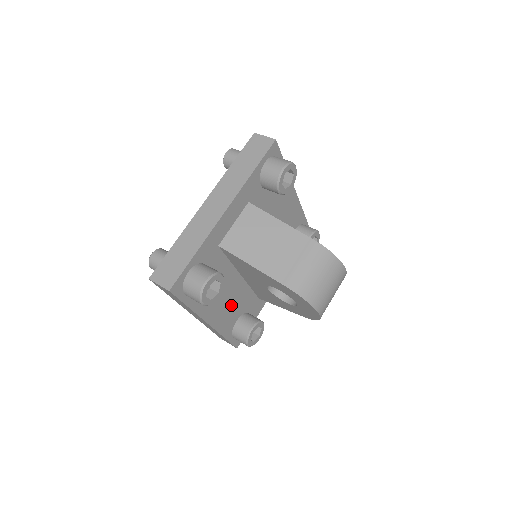
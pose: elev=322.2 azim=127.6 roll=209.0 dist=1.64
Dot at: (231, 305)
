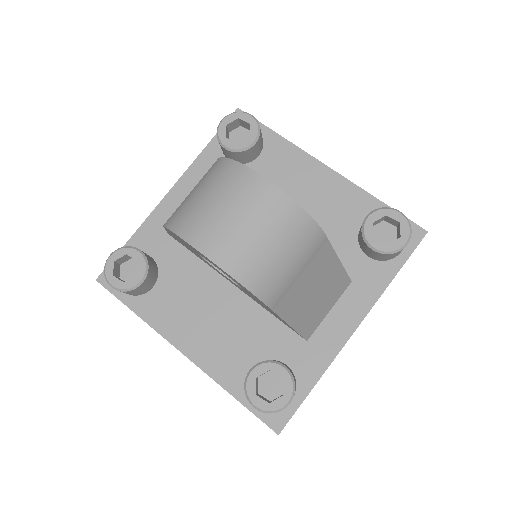
Dot at: (228, 333)
